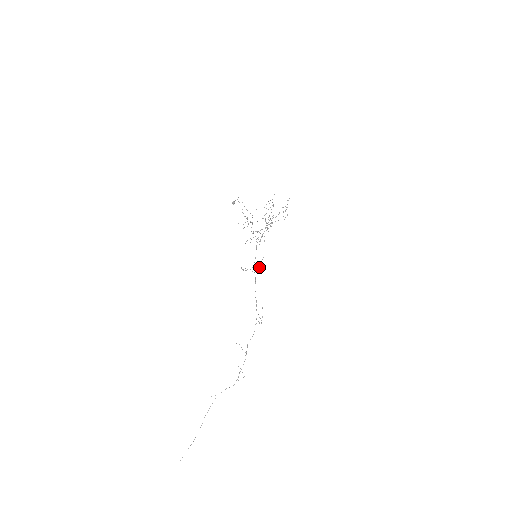
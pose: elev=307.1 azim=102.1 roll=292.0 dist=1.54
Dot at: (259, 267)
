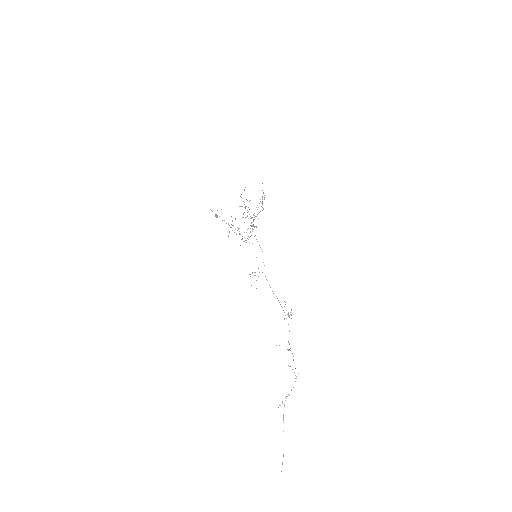
Dot at: (264, 265)
